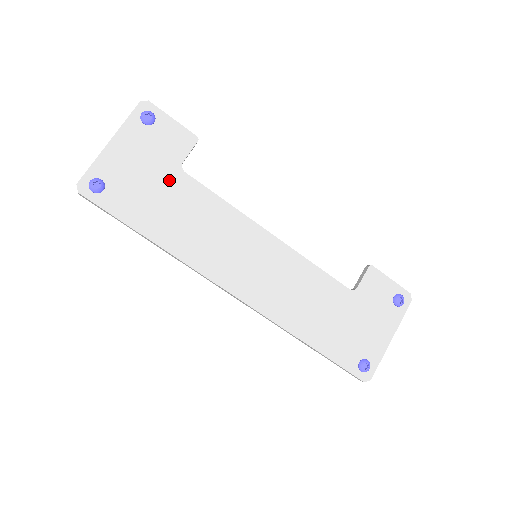
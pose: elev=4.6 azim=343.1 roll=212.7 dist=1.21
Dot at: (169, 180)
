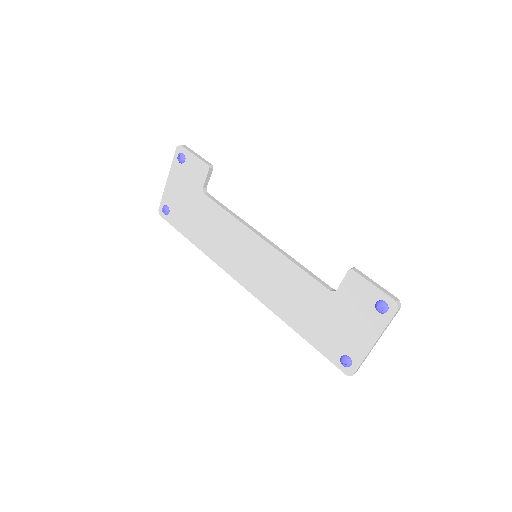
Dot at: (198, 202)
